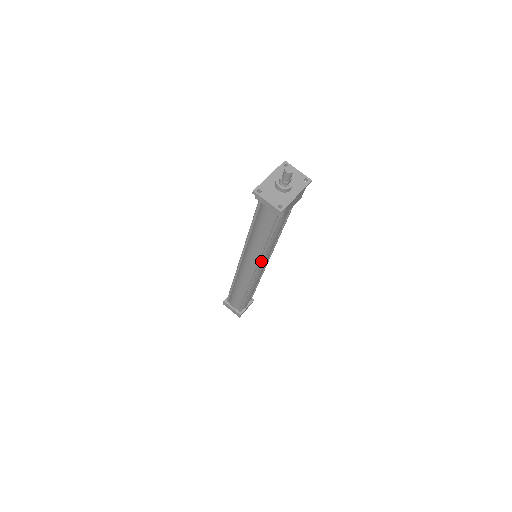
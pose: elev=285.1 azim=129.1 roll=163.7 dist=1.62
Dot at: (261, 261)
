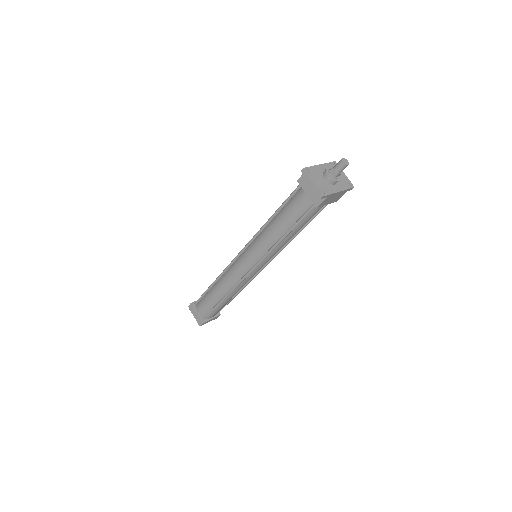
Dot at: (264, 258)
